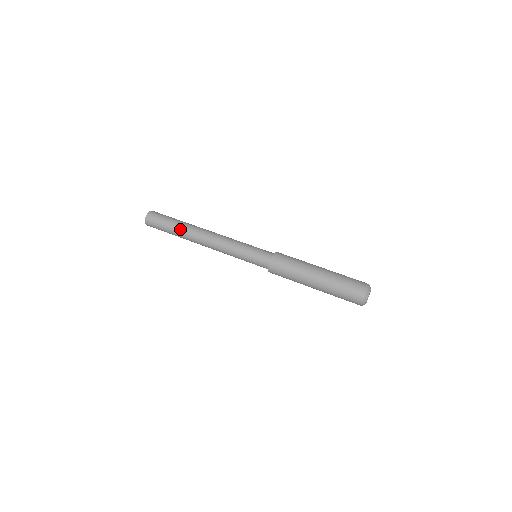
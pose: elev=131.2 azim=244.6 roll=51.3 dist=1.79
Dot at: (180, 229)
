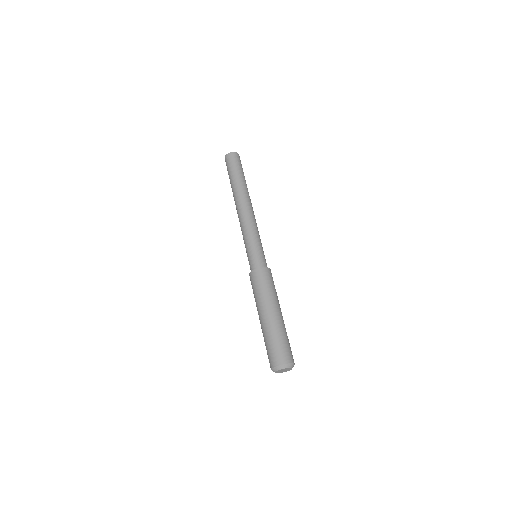
Dot at: (238, 183)
